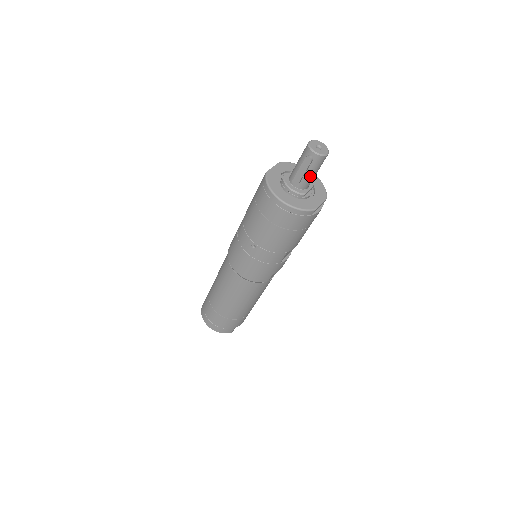
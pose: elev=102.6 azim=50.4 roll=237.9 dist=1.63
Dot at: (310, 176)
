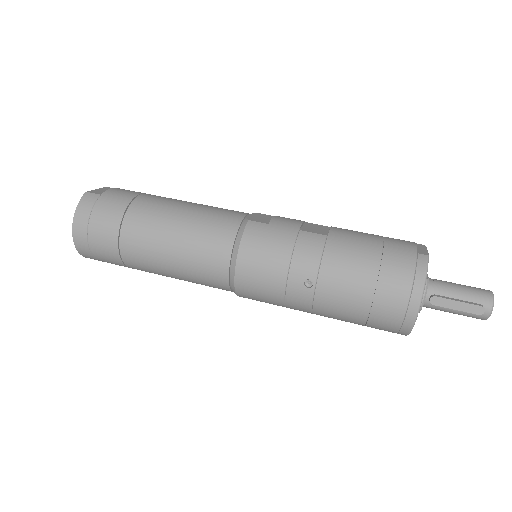
Dot at: (447, 311)
